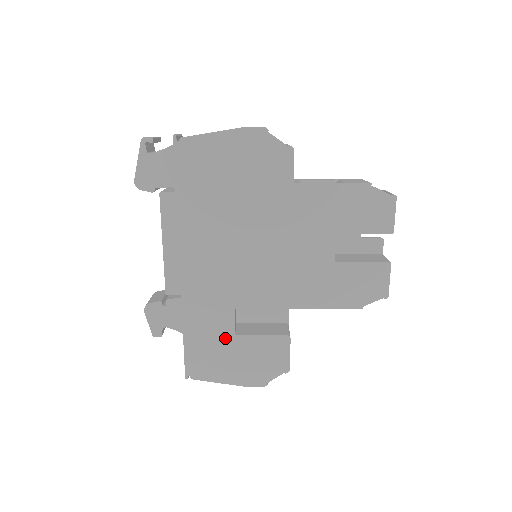
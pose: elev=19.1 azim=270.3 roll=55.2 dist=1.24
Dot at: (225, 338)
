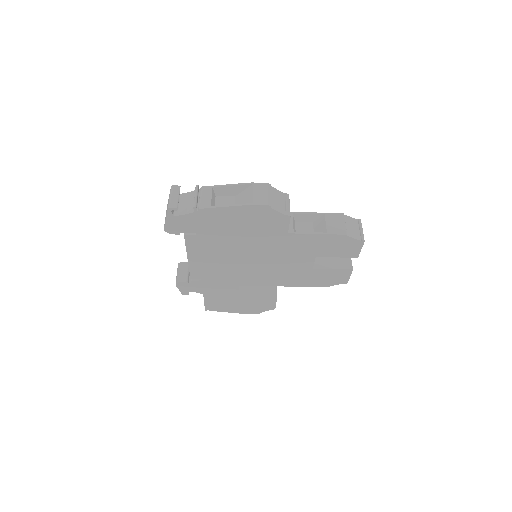
Dot at: (232, 296)
